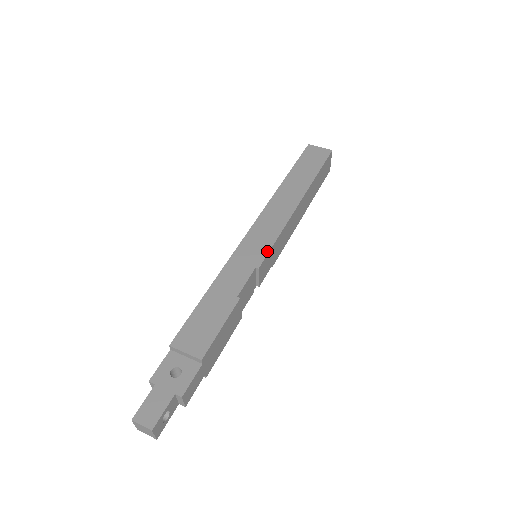
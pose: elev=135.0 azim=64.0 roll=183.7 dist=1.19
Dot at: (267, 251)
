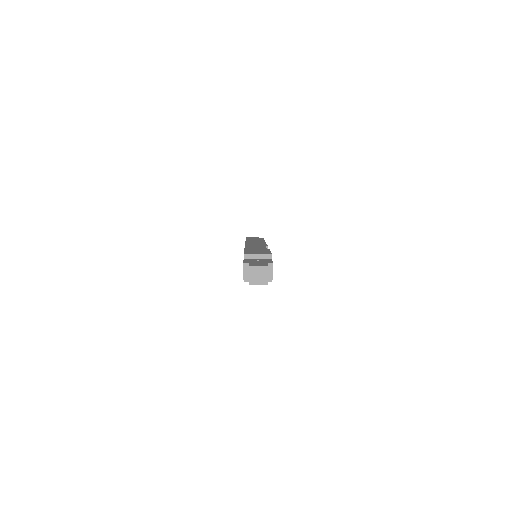
Dot at: (266, 245)
